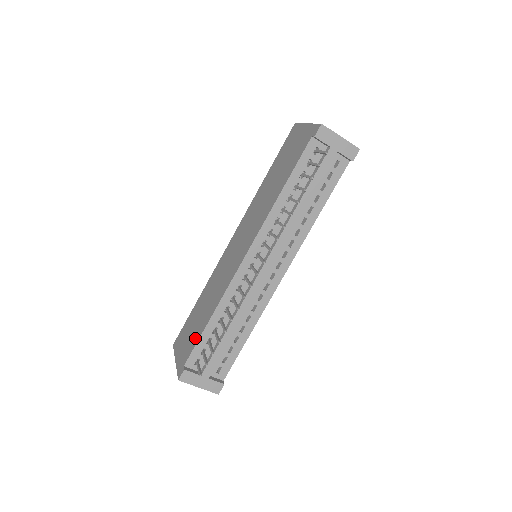
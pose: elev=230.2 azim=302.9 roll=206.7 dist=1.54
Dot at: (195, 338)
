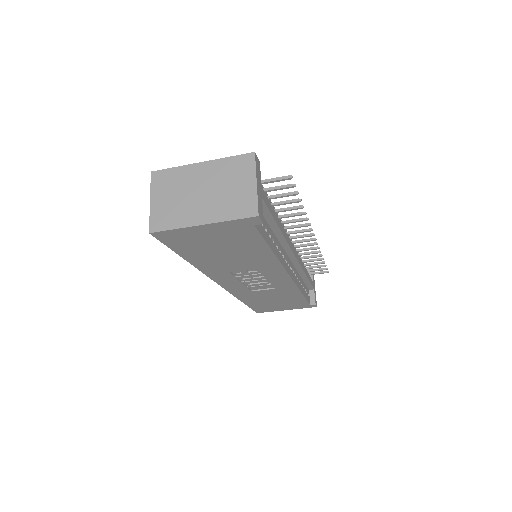
Dot at: occluded
